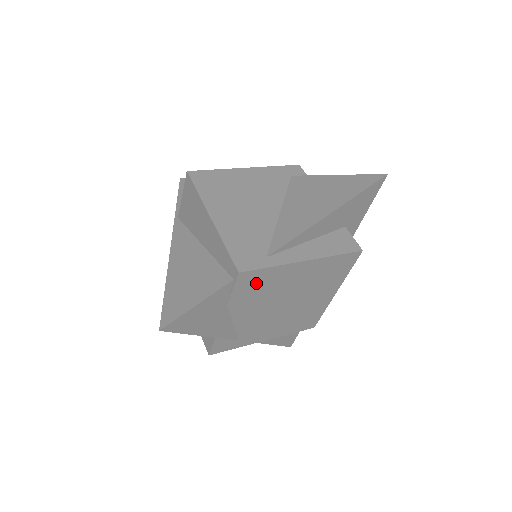
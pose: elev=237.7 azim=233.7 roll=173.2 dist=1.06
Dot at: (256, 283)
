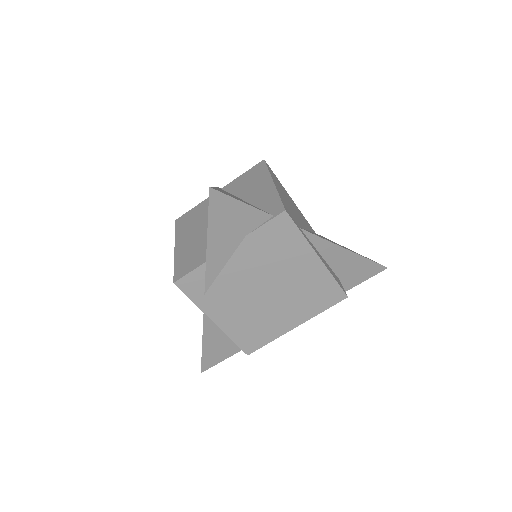
Dot at: (280, 238)
